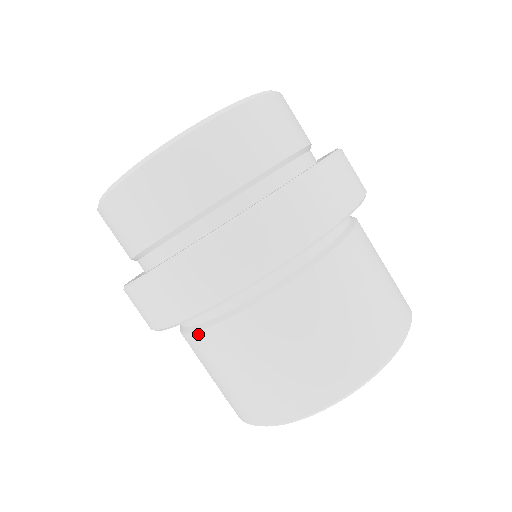
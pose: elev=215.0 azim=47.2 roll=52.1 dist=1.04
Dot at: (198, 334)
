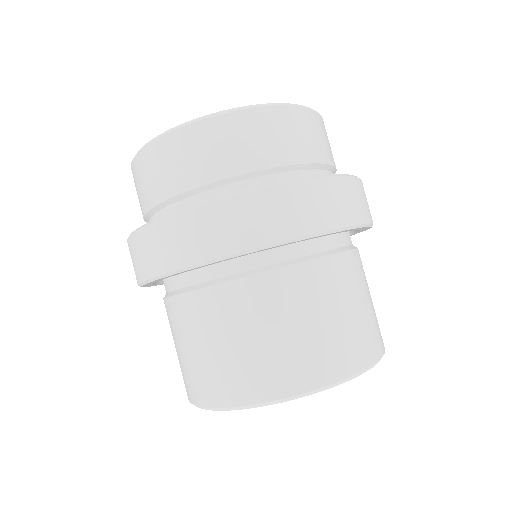
Dot at: (222, 286)
